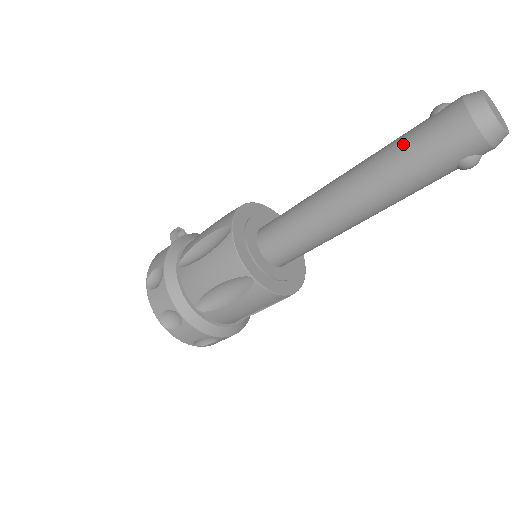
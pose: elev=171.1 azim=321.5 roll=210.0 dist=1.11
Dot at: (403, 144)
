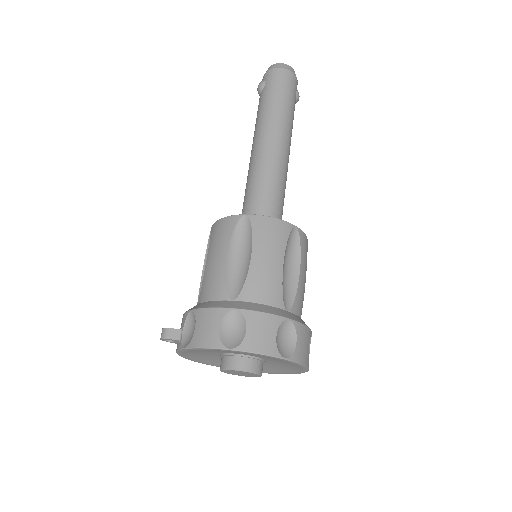
Dot at: (271, 100)
